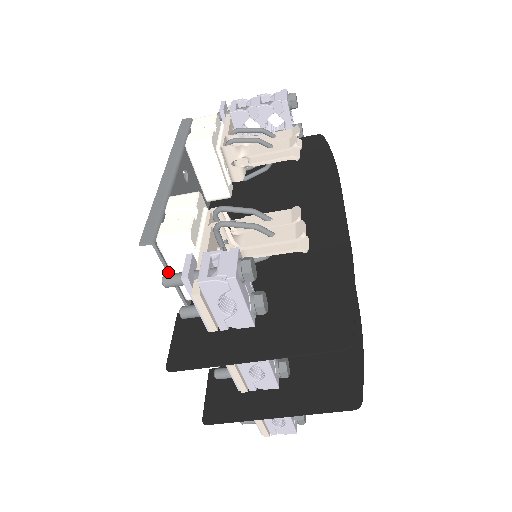
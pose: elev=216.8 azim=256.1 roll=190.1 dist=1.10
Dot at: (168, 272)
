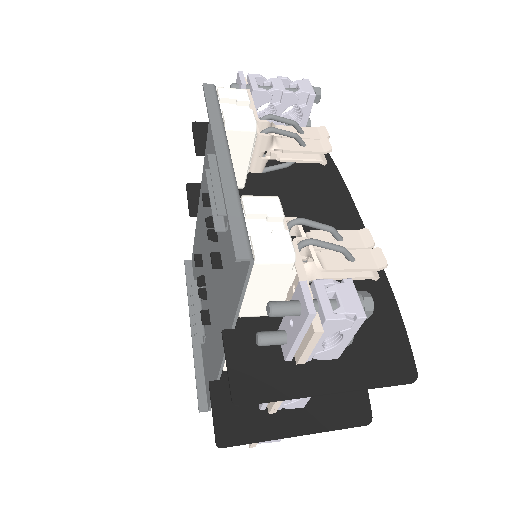
Dot at: (244, 290)
